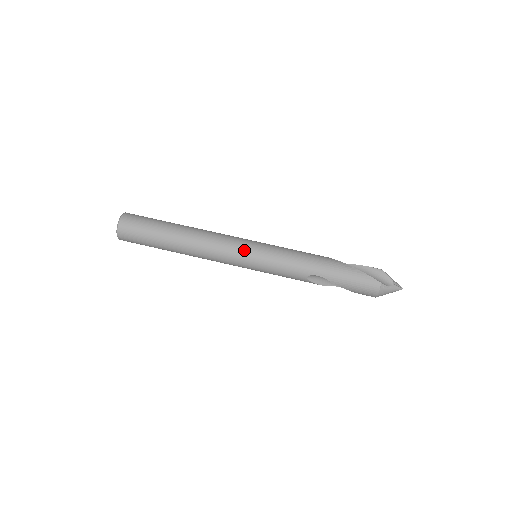
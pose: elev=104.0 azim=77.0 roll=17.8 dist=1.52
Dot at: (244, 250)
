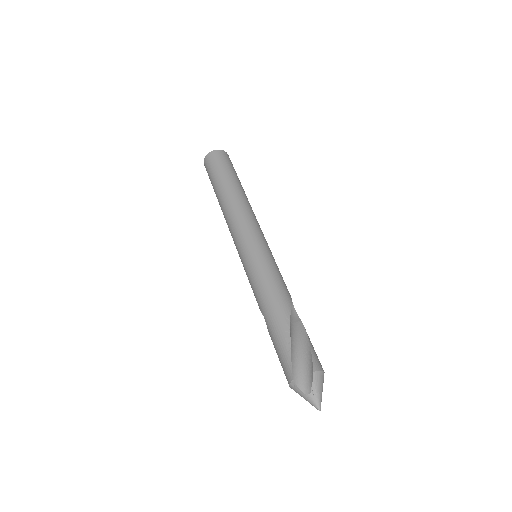
Dot at: (241, 242)
